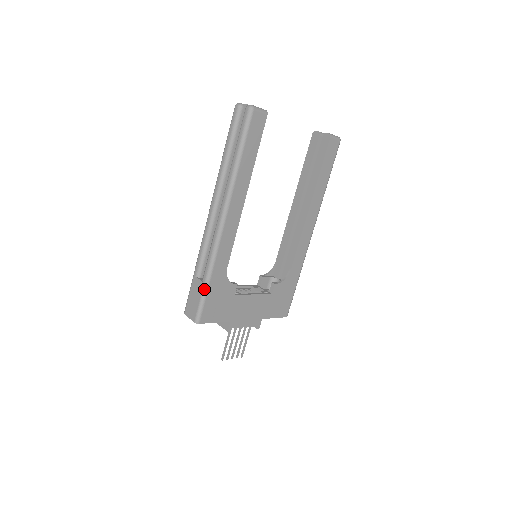
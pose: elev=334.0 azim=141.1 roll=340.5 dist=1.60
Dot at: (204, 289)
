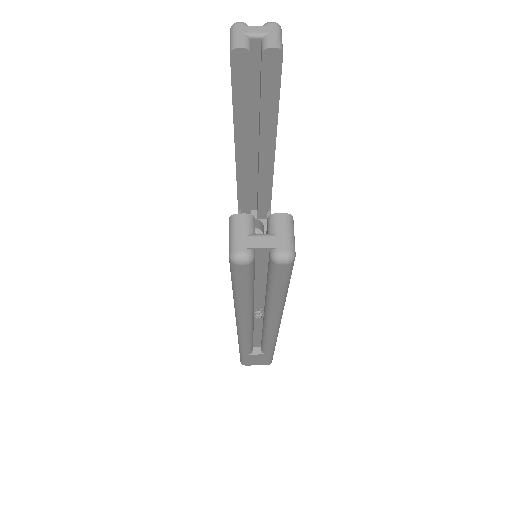
Dot at: (272, 355)
